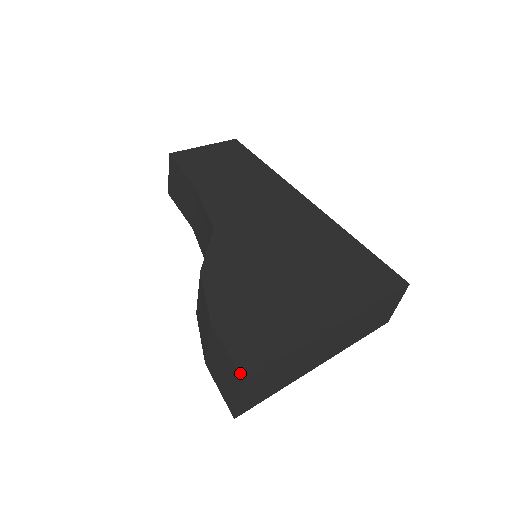
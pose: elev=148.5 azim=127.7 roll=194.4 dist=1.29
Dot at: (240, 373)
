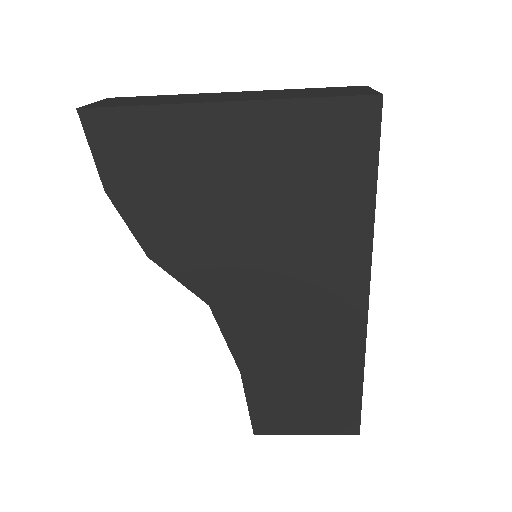
Dot at: occluded
